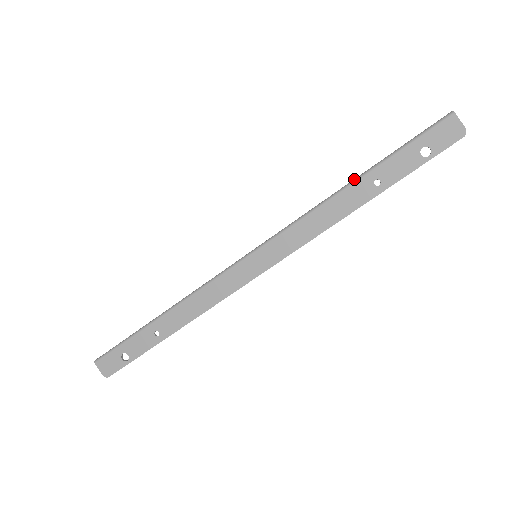
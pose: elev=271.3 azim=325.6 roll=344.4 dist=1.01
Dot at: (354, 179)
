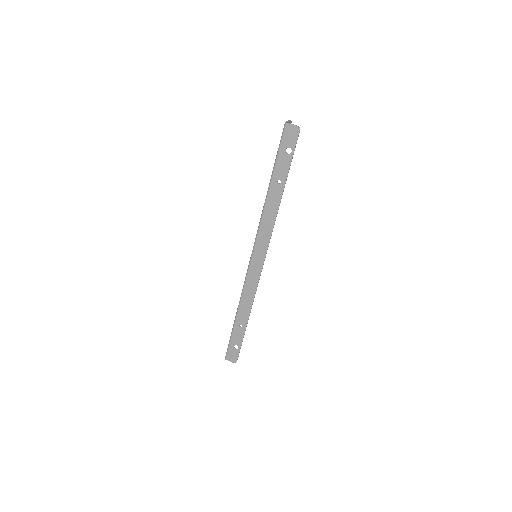
Dot at: (268, 188)
